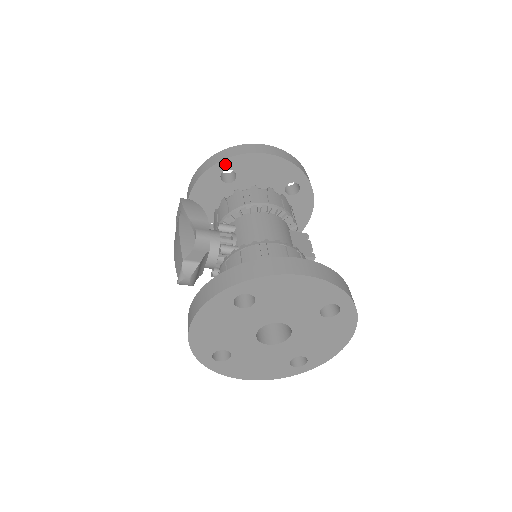
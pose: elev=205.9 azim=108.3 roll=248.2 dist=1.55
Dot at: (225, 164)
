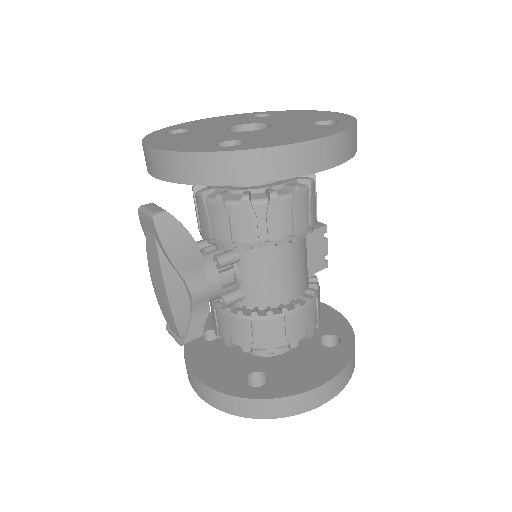
Dot at: (235, 182)
